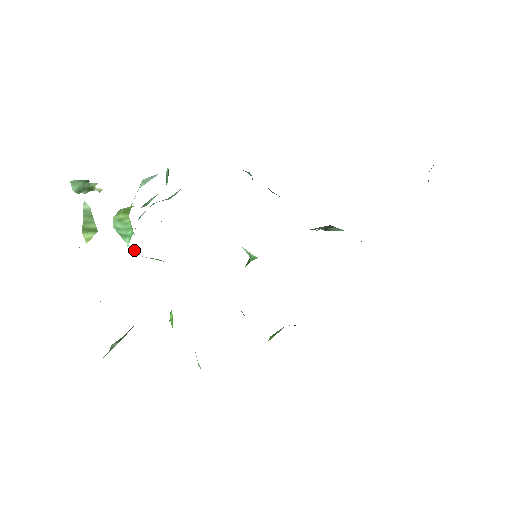
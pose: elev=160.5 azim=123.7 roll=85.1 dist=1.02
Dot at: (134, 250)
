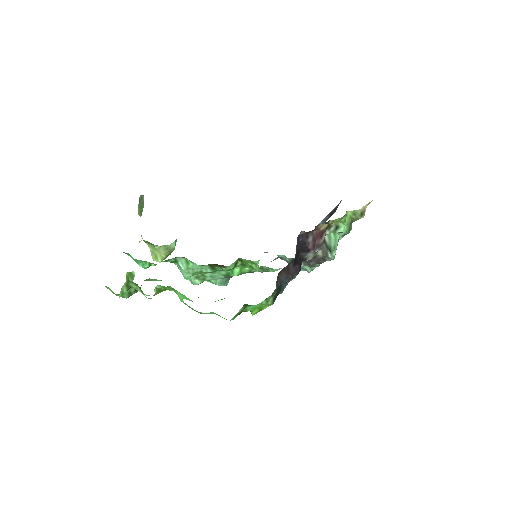
Dot at: (183, 274)
